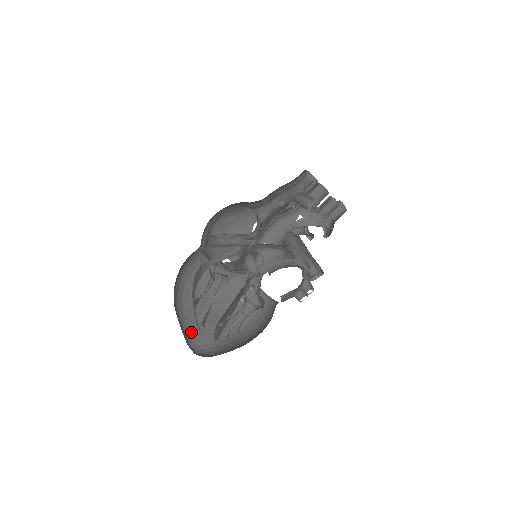
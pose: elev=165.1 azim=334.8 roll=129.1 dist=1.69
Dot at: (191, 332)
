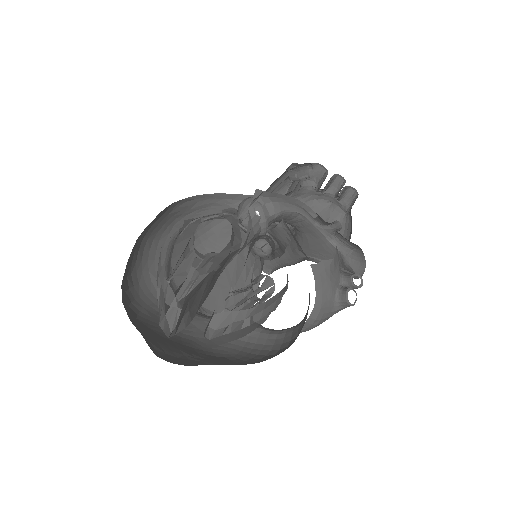
Dot at: (154, 345)
